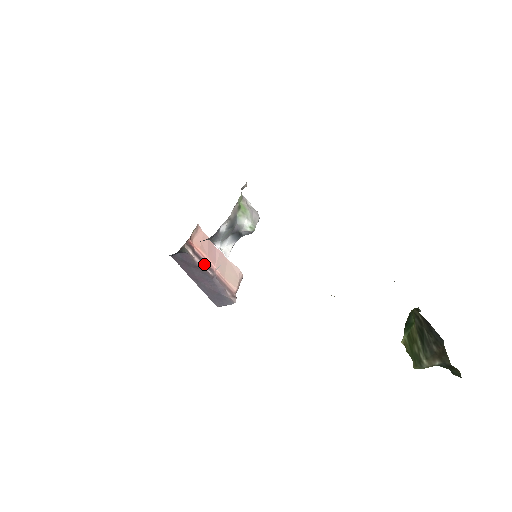
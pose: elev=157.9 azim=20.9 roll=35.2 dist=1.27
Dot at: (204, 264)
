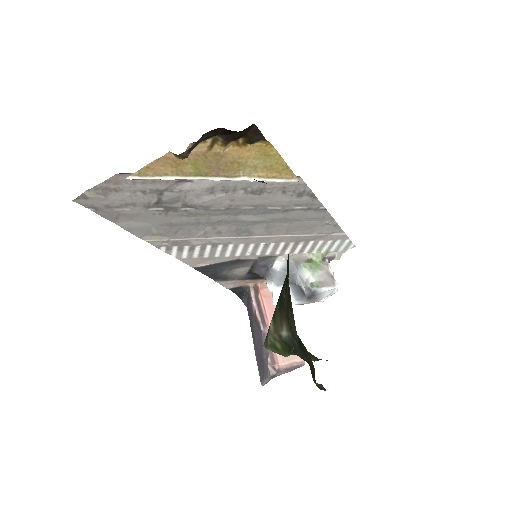
Dot at: (260, 314)
